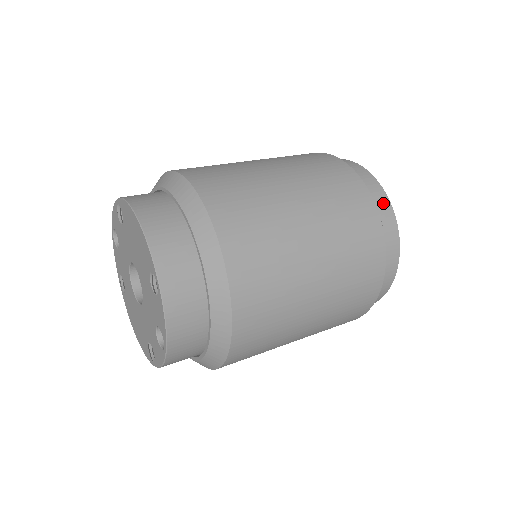
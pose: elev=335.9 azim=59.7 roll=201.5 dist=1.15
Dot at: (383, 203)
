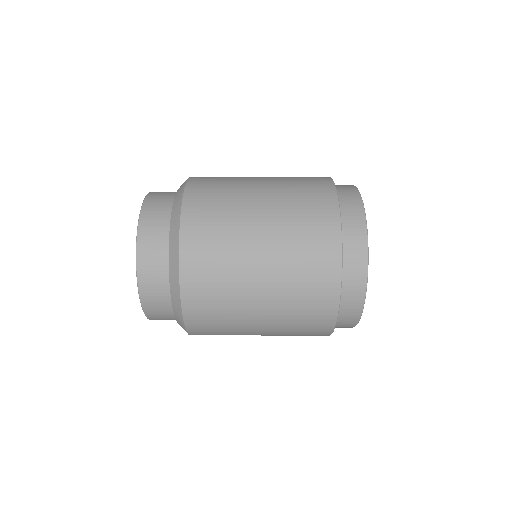
Dot at: (354, 309)
